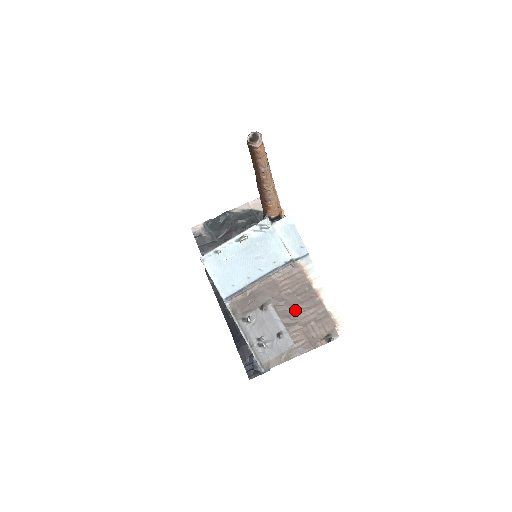
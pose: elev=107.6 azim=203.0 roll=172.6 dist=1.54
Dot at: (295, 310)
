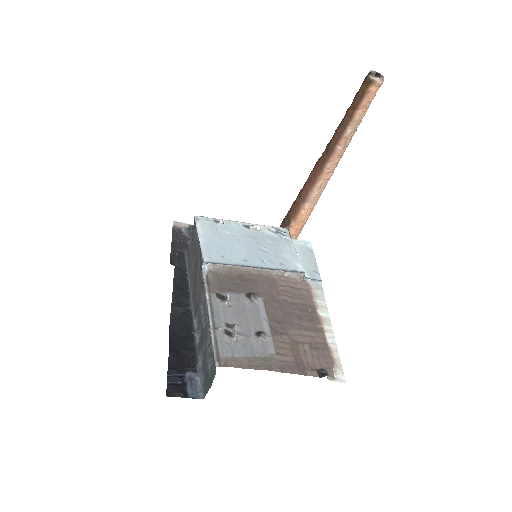
Dot at: (289, 321)
